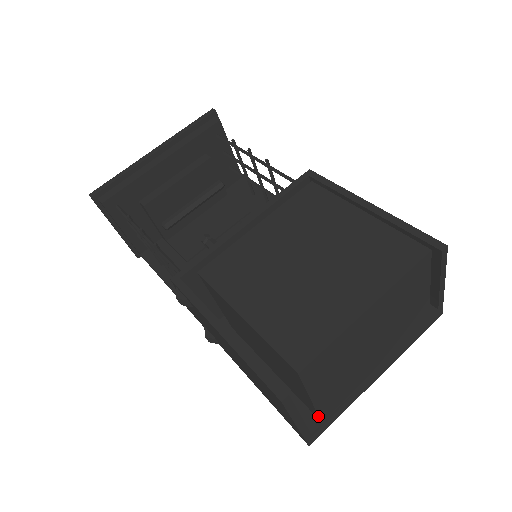
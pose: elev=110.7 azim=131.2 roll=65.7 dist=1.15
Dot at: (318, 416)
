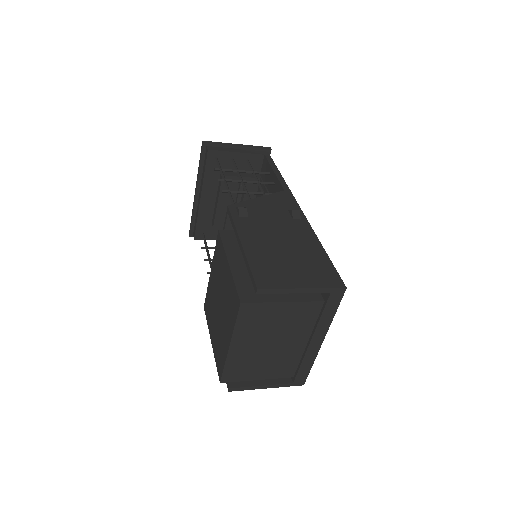
Dot at: (284, 377)
